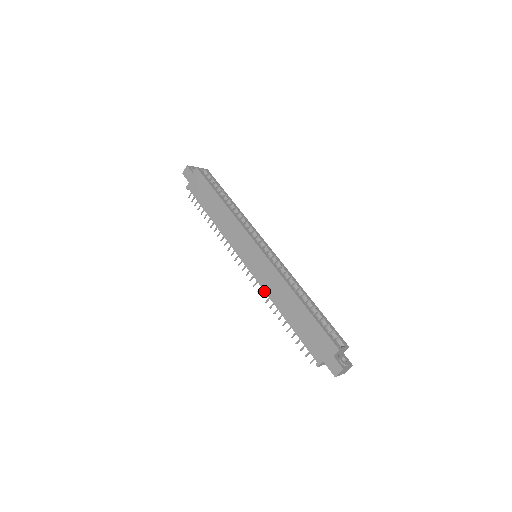
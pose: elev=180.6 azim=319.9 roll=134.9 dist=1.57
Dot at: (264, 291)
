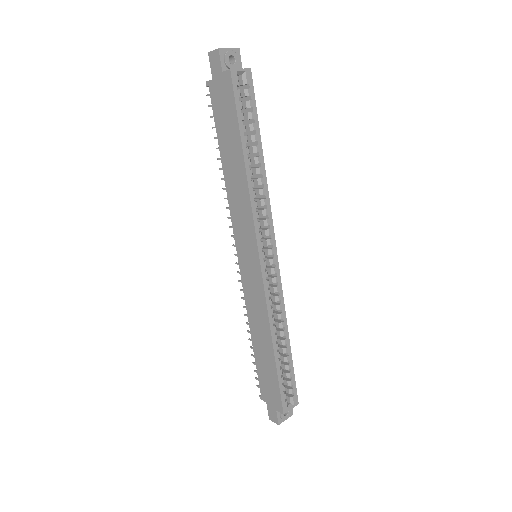
Dot at: (245, 302)
